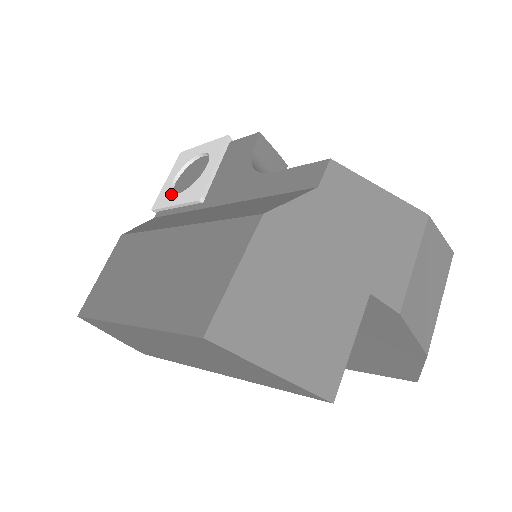
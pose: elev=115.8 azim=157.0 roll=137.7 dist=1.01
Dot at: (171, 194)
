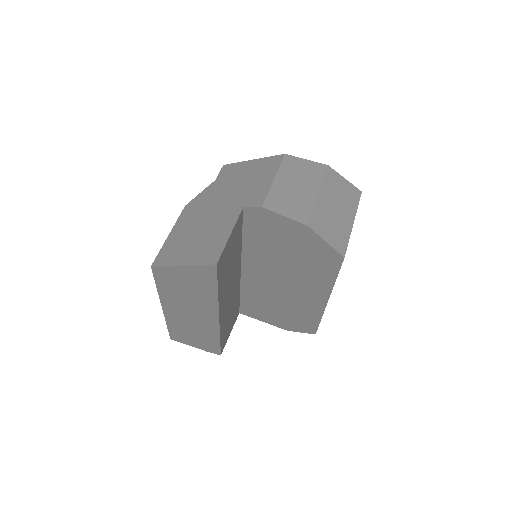
Dot at: occluded
